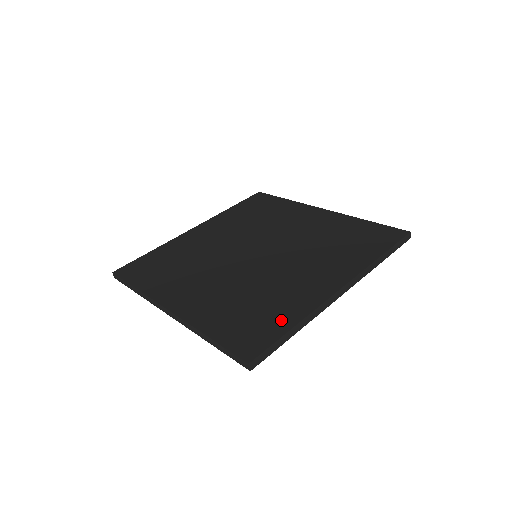
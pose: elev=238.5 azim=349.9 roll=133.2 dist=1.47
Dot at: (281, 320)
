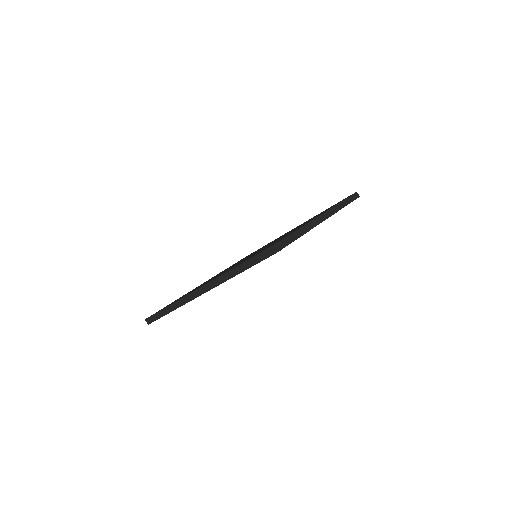
Dot at: (287, 235)
